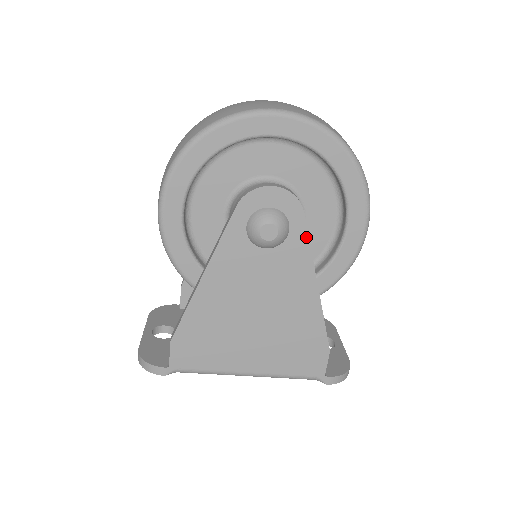
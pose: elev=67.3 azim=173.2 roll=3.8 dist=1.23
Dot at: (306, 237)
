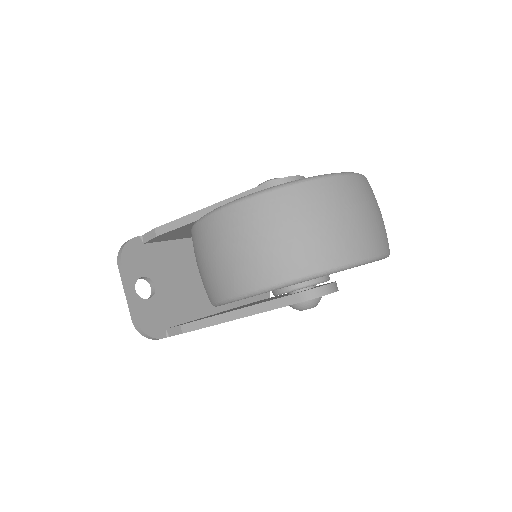
Dot at: occluded
